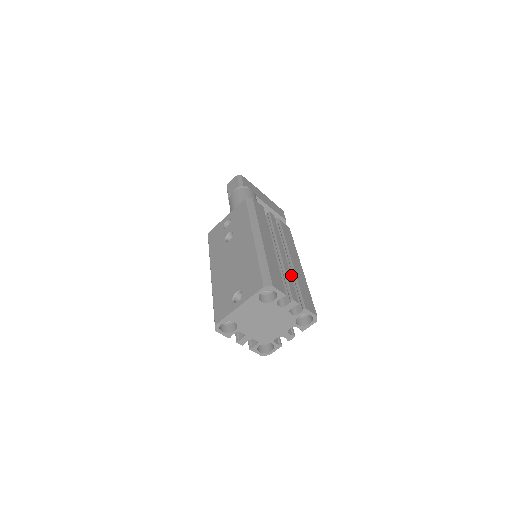
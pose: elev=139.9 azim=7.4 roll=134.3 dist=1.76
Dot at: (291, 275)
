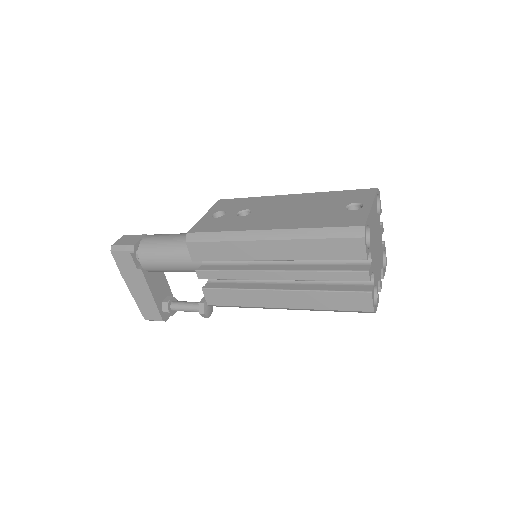
Dot at: occluded
